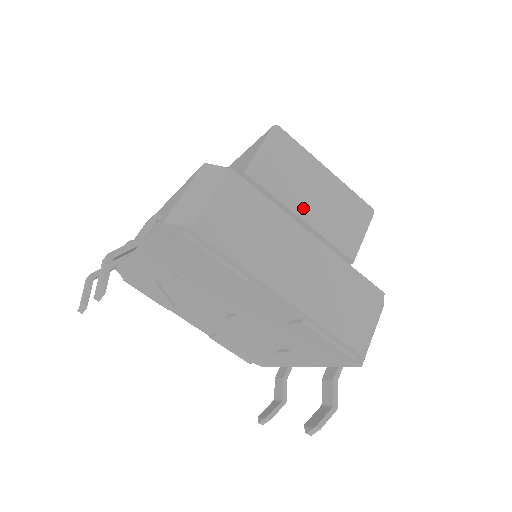
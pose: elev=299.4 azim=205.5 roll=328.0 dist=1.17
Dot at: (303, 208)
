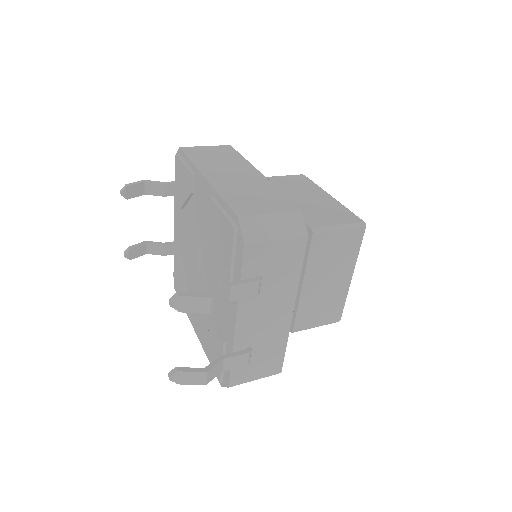
Dot at: occluded
